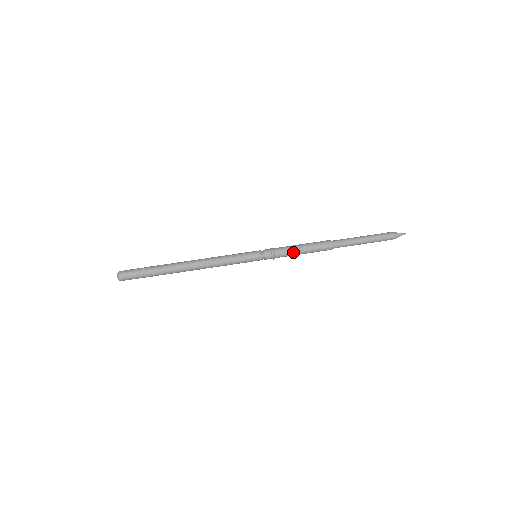
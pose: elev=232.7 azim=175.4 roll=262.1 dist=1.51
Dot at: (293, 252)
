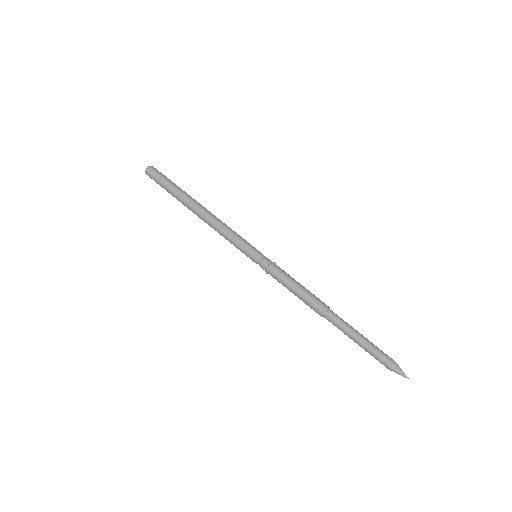
Dot at: (289, 281)
